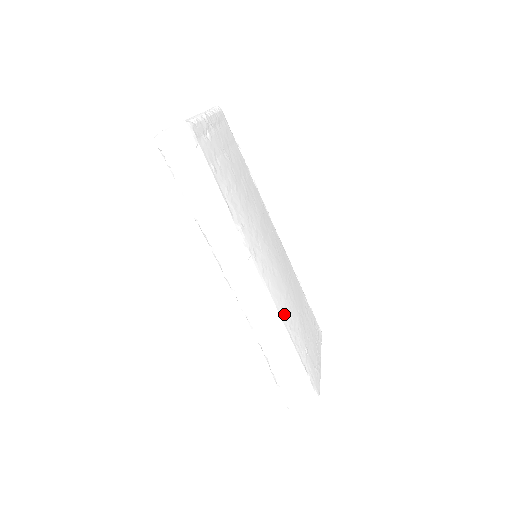
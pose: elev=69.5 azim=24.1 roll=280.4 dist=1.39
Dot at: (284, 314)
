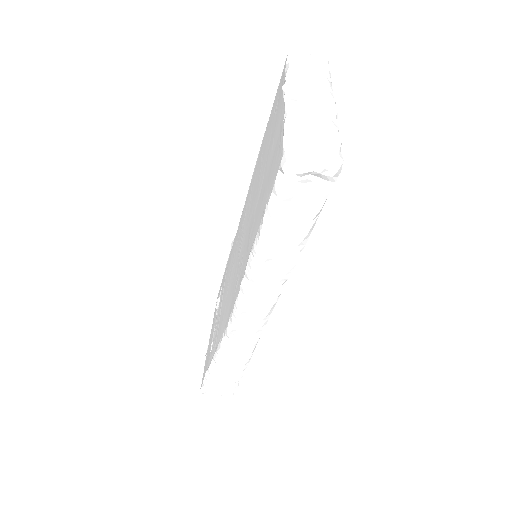
Dot at: occluded
